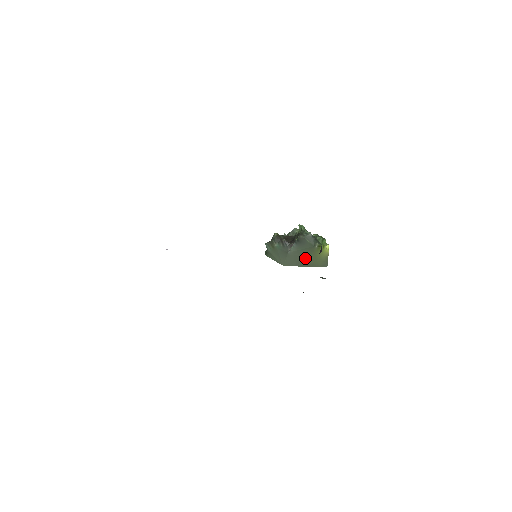
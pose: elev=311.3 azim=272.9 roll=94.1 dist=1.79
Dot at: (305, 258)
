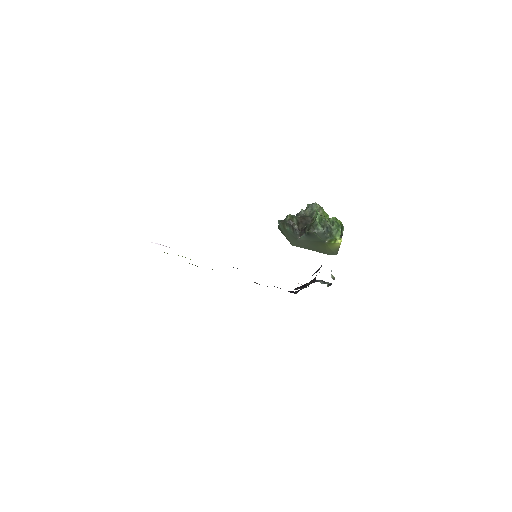
Dot at: (314, 246)
